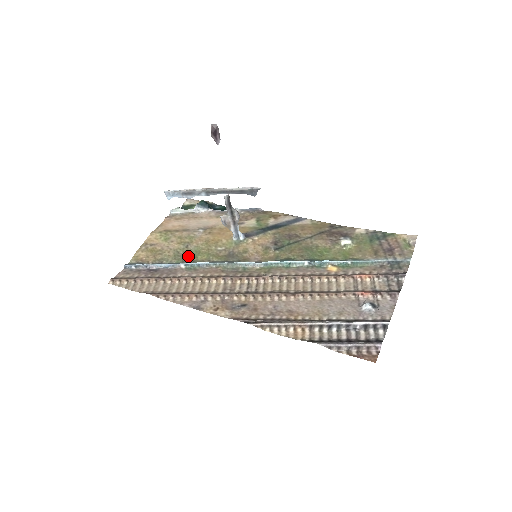
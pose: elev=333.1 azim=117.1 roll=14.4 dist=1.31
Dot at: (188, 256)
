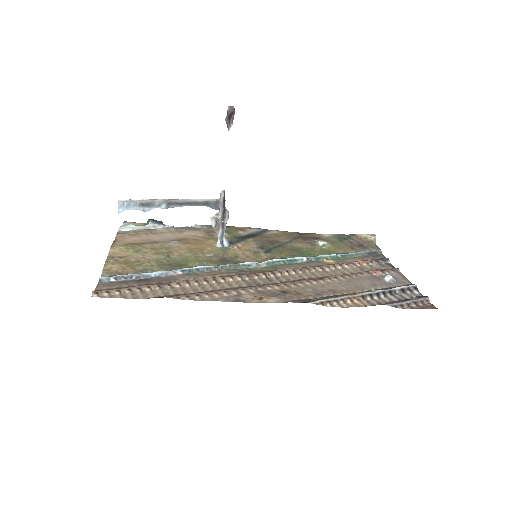
Dot at: (176, 264)
